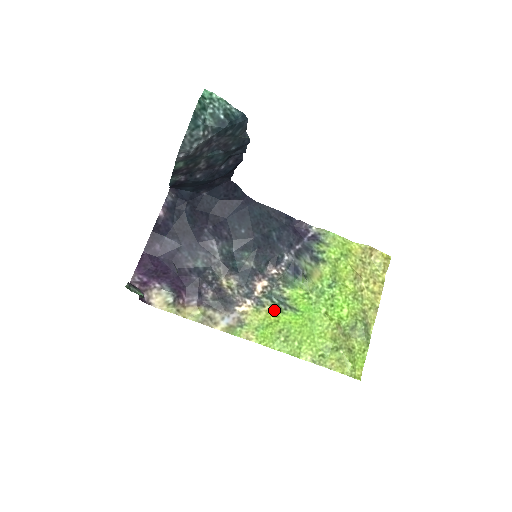
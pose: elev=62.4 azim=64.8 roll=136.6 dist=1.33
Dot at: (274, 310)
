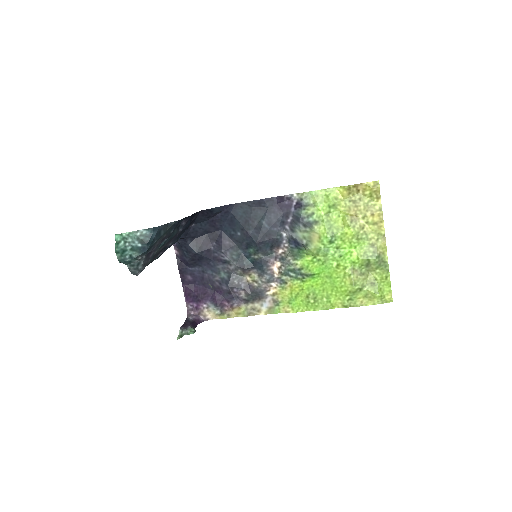
Dot at: (295, 283)
